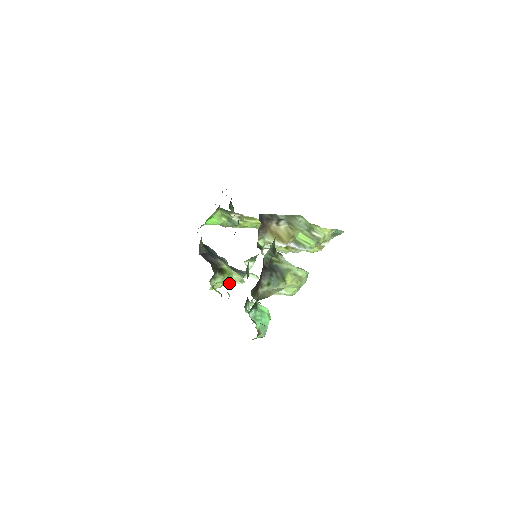
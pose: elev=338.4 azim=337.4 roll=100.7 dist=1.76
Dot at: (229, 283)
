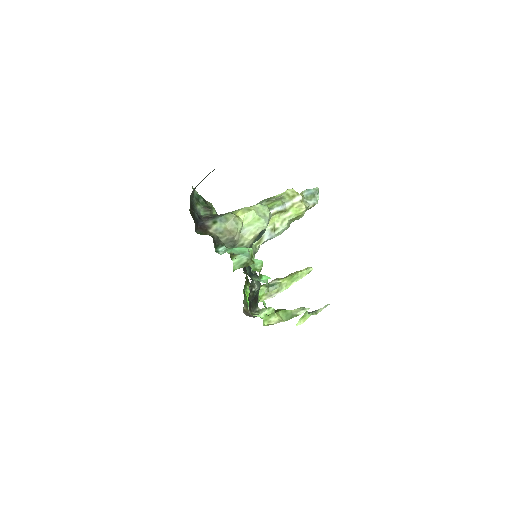
Dot at: occluded
